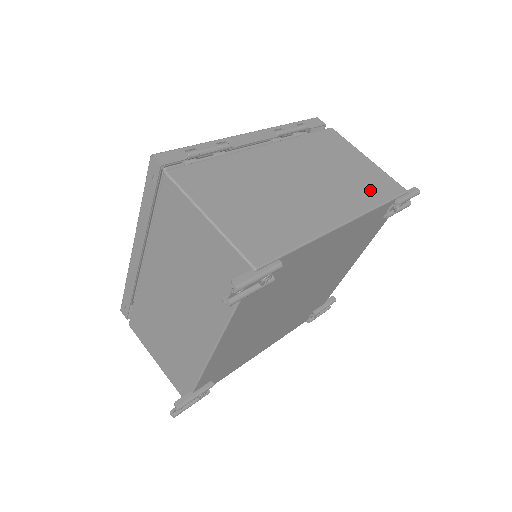
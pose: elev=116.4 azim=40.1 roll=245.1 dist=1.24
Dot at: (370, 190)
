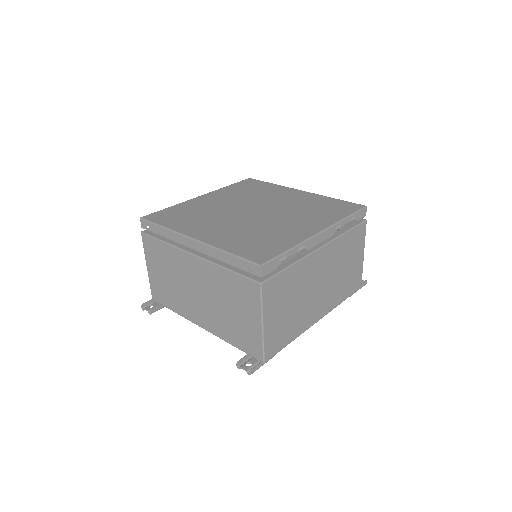
Dot at: (346, 289)
